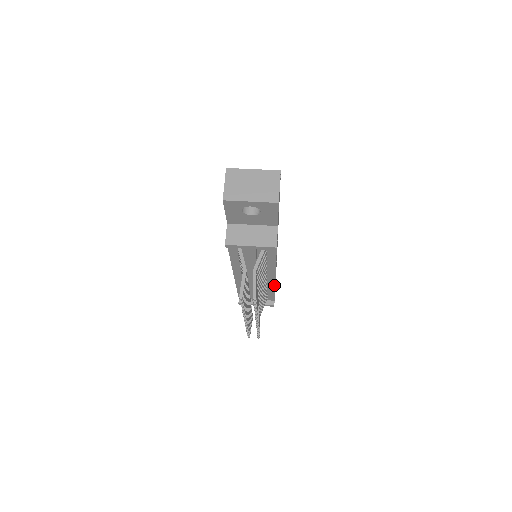
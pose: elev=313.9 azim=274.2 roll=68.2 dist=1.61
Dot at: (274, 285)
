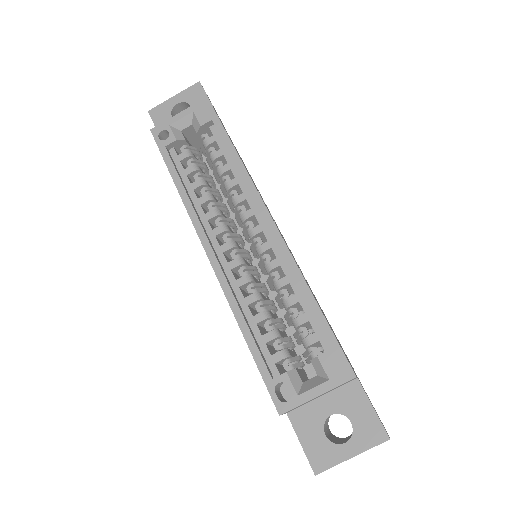
Dot at: occluded
